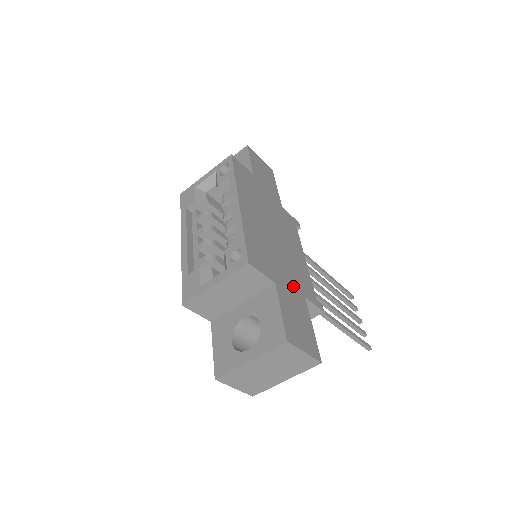
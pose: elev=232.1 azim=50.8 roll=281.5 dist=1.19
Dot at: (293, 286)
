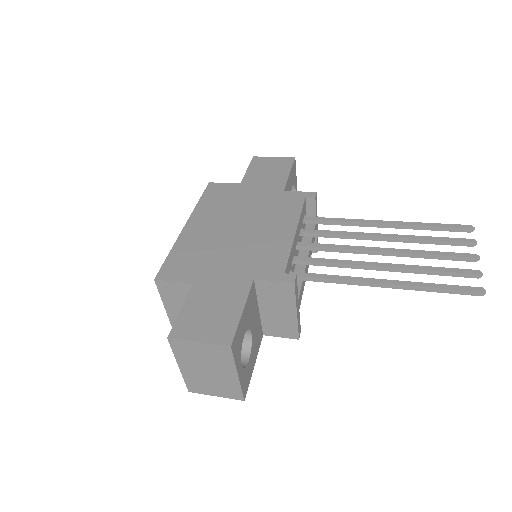
Dot at: (233, 275)
